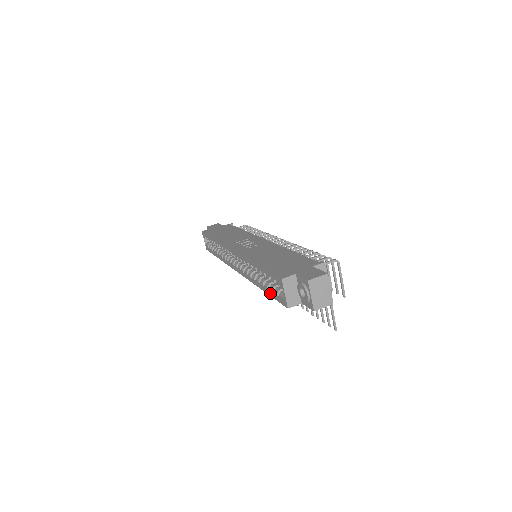
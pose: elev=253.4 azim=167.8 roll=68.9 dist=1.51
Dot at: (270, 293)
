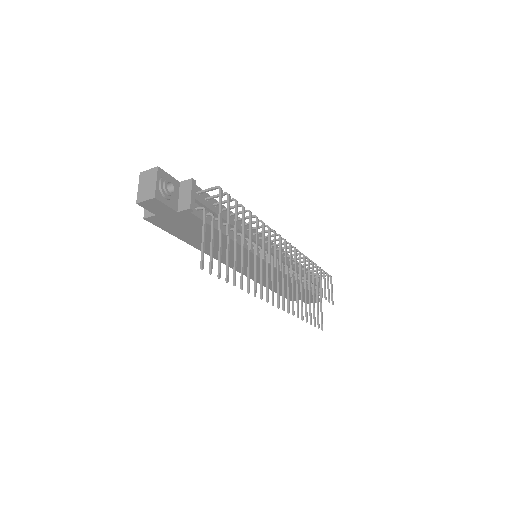
Dot at: occluded
